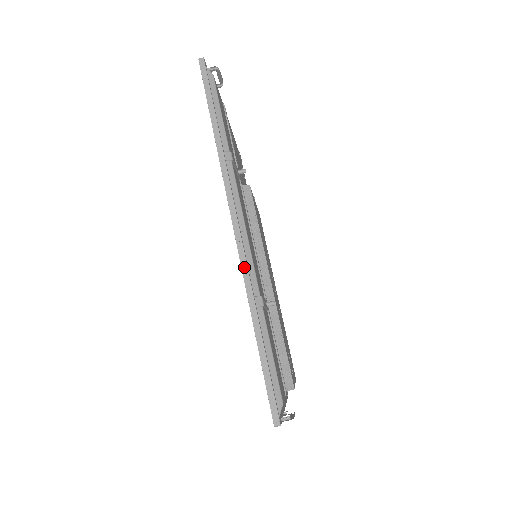
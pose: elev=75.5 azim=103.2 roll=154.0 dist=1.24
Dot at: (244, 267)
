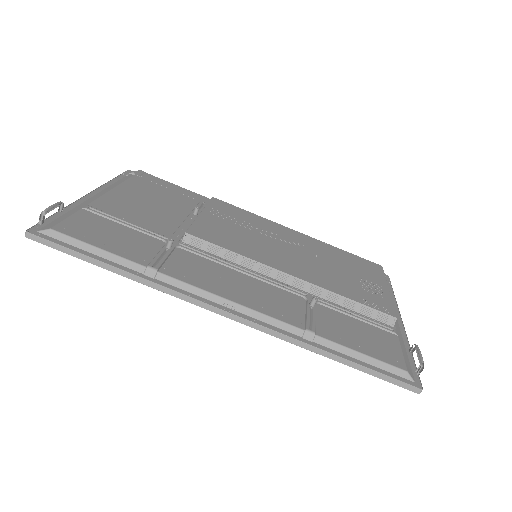
Dot at: (270, 332)
